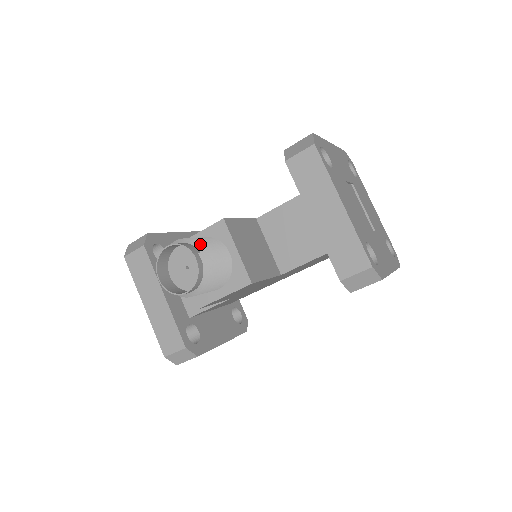
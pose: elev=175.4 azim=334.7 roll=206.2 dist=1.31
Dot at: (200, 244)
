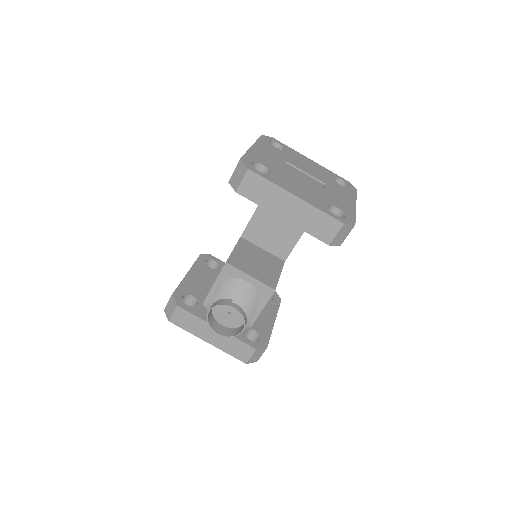
Dot at: (228, 295)
